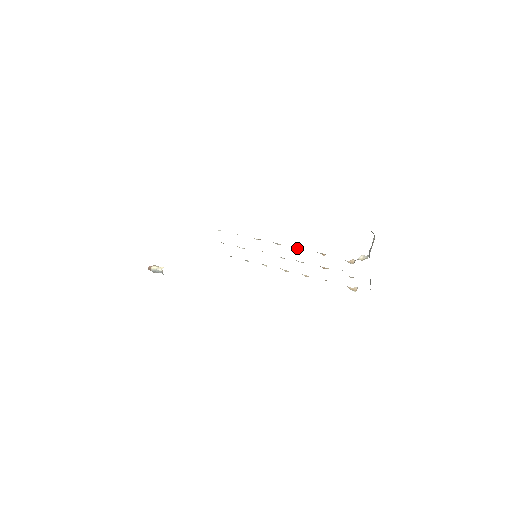
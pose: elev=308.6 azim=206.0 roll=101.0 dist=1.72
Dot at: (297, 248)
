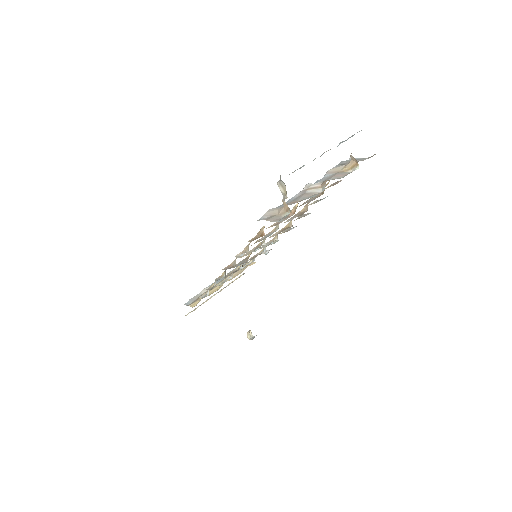
Dot at: (245, 251)
